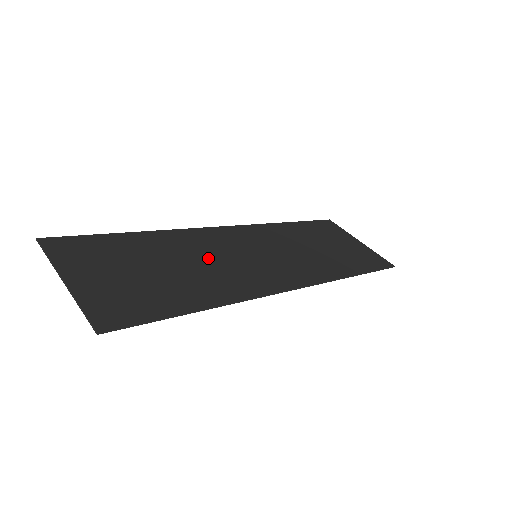
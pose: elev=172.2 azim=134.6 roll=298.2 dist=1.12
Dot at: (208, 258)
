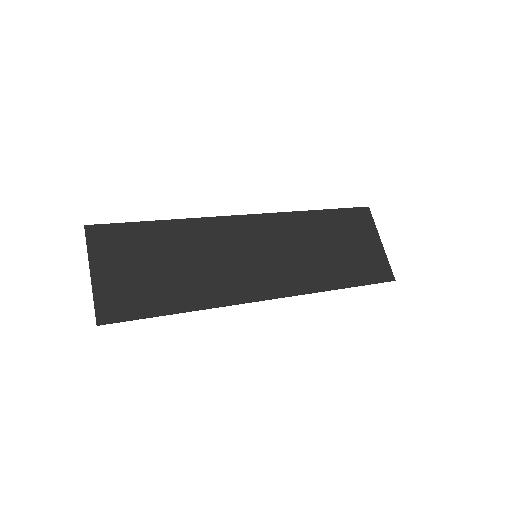
Dot at: (210, 256)
